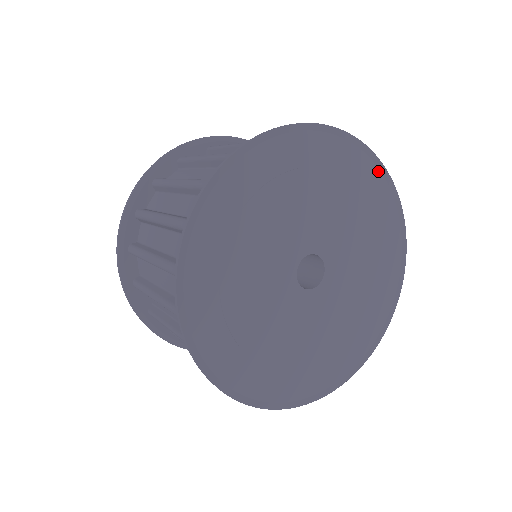
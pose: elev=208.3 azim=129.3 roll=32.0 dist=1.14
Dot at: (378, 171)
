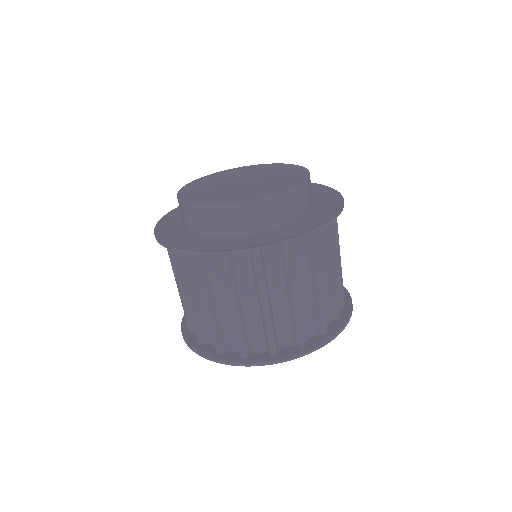
Dot at: occluded
